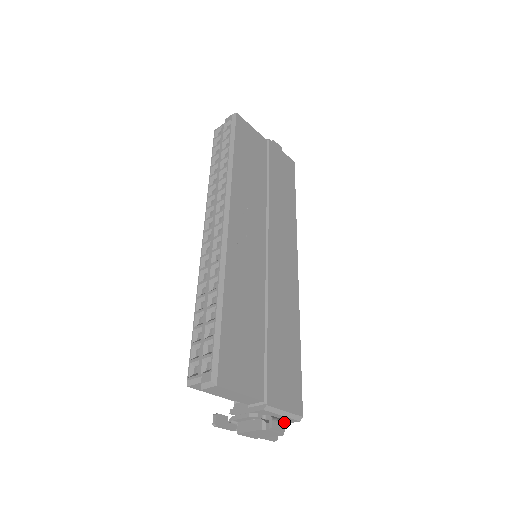
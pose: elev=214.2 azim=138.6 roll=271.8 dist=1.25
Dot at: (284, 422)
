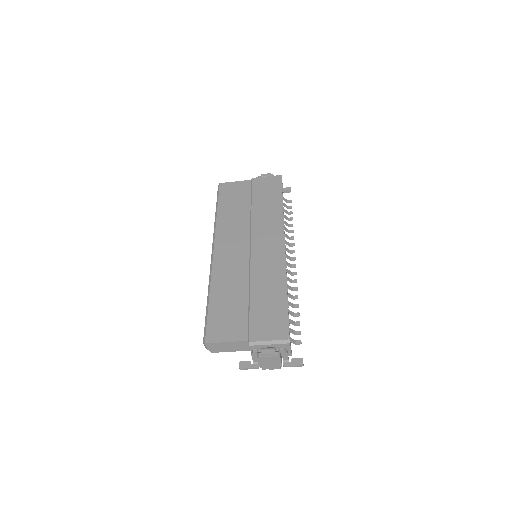
Dot at: (274, 348)
